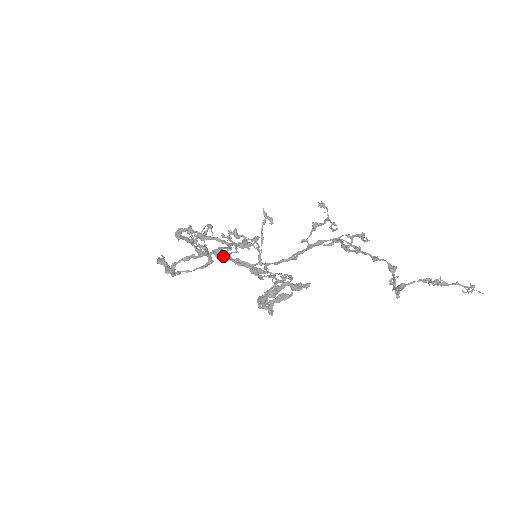
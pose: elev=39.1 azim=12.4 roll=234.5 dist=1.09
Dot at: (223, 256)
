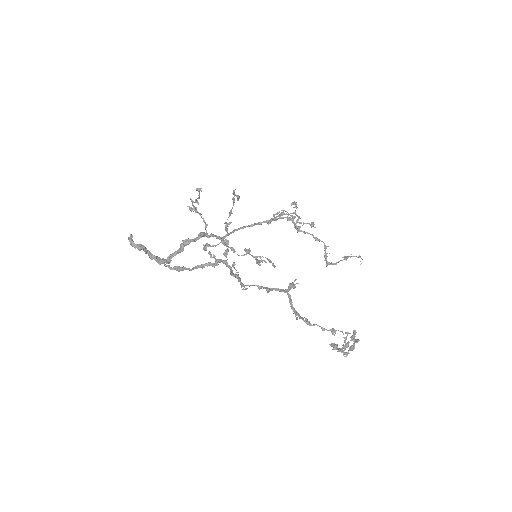
Dot at: (203, 236)
